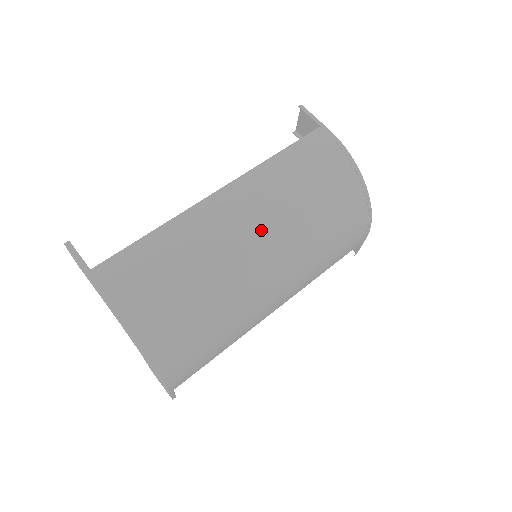
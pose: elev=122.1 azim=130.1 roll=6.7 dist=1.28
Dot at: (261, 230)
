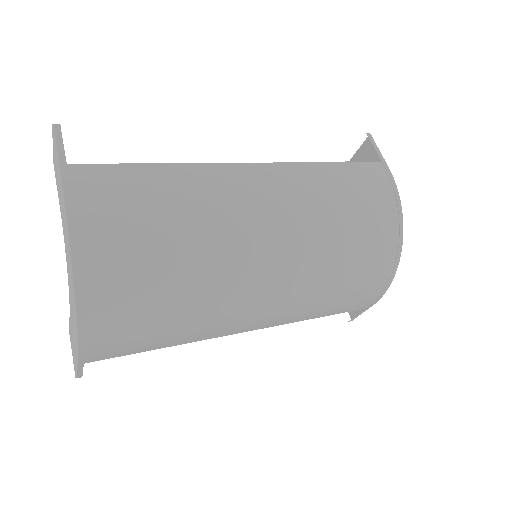
Dot at: (278, 227)
